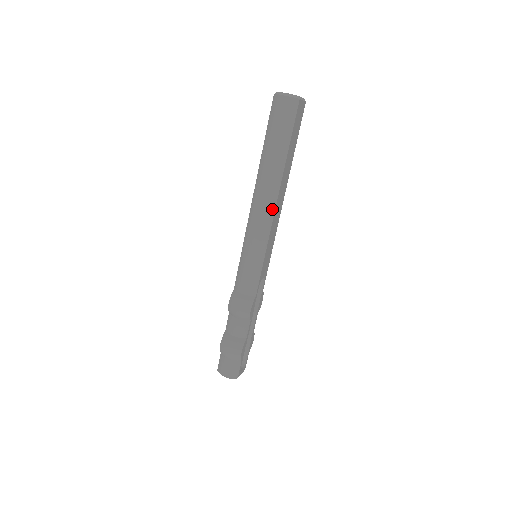
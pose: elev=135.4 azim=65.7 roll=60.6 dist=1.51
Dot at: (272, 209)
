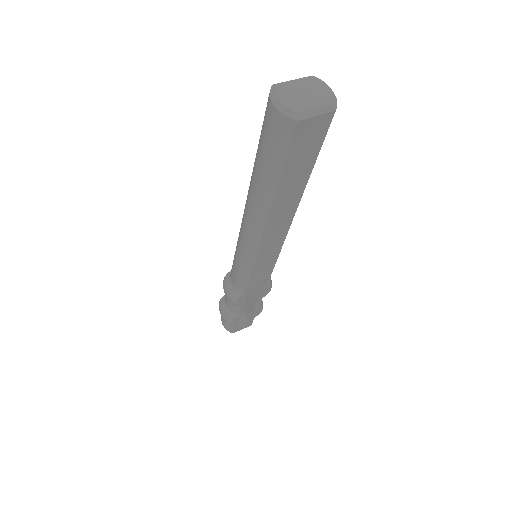
Dot at: (257, 235)
